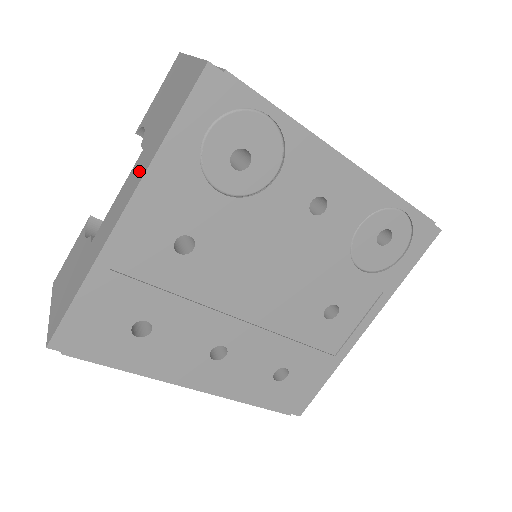
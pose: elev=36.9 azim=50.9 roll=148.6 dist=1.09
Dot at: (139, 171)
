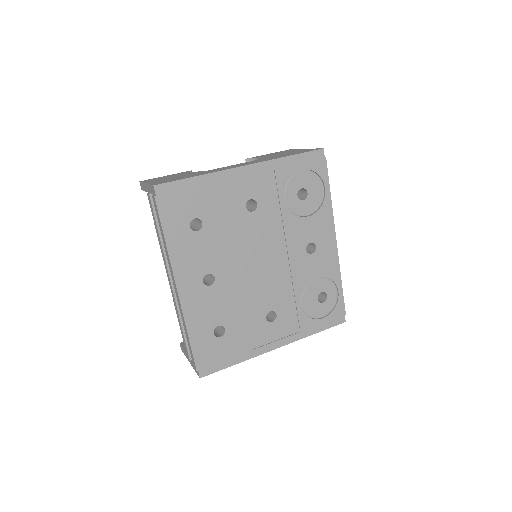
Dot at: (262, 160)
